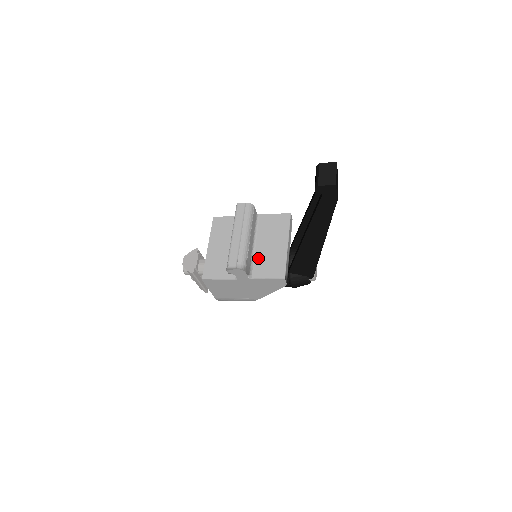
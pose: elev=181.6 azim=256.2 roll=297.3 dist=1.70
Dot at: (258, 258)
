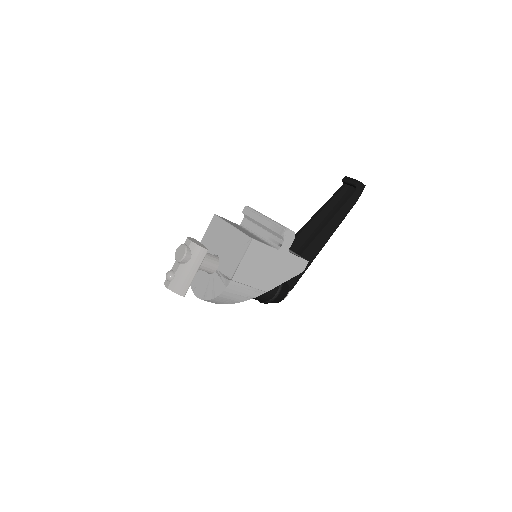
Dot at: occluded
